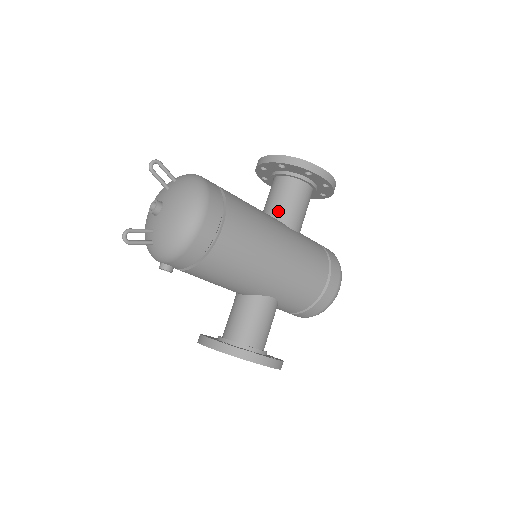
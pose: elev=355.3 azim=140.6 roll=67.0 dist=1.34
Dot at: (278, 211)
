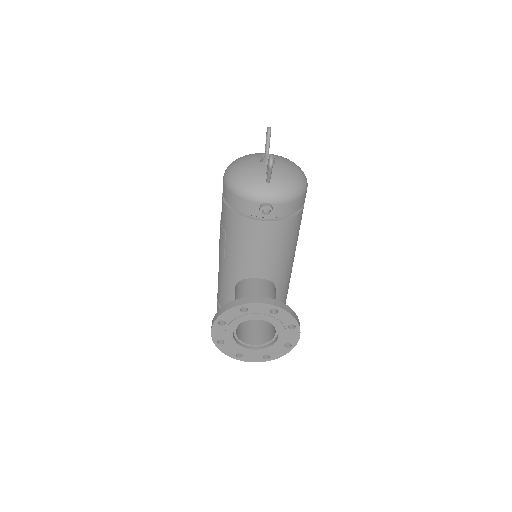
Dot at: occluded
